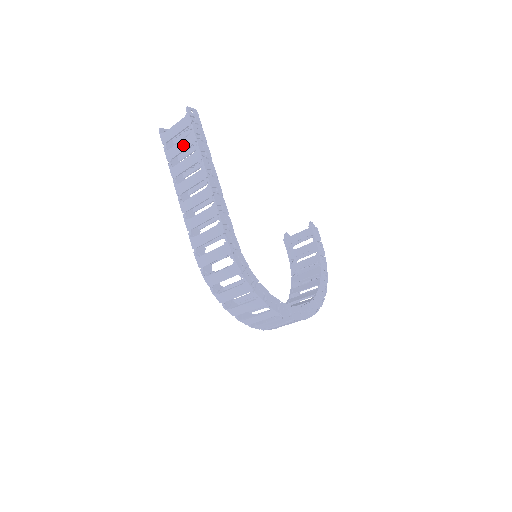
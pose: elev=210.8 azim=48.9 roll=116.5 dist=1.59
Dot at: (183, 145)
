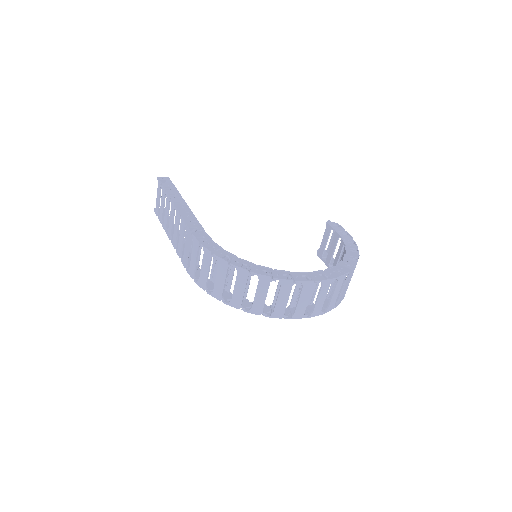
Dot at: (162, 202)
